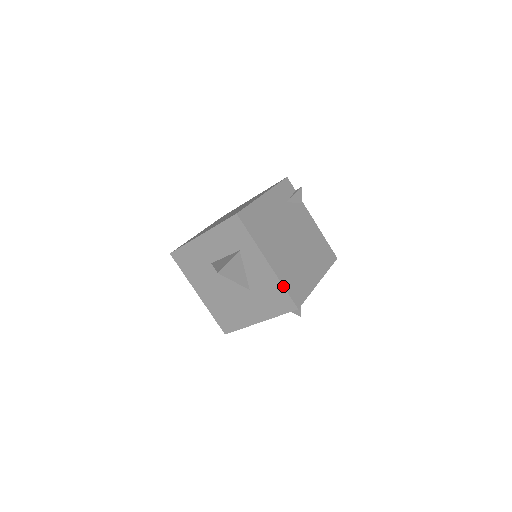
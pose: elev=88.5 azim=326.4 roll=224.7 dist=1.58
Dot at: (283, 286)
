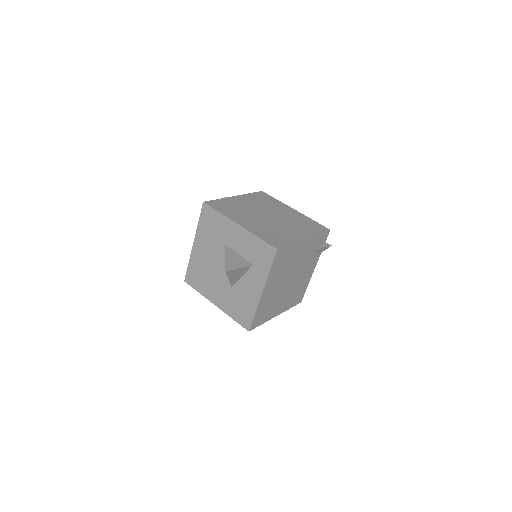
Dot at: (255, 313)
